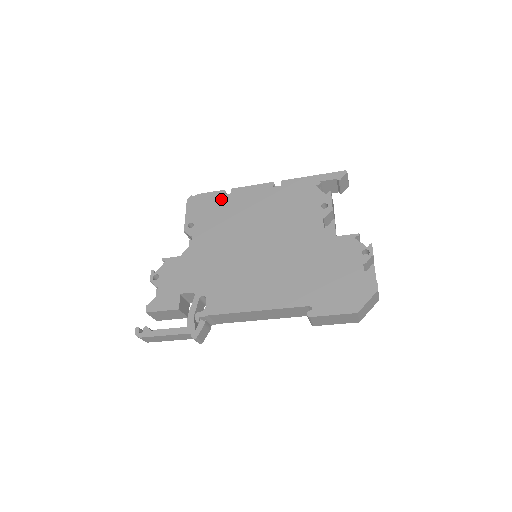
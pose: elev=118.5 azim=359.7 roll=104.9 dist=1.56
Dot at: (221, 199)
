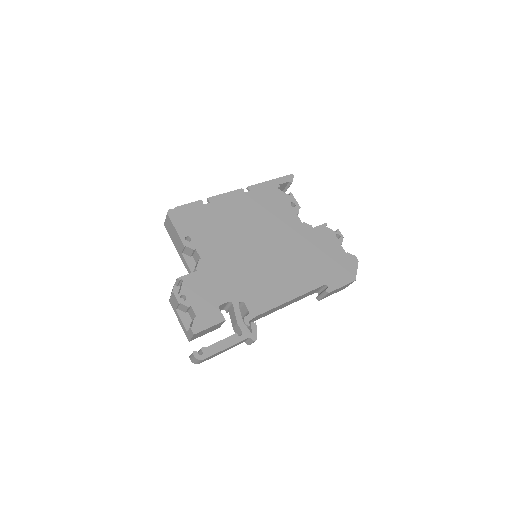
Dot at: (204, 209)
